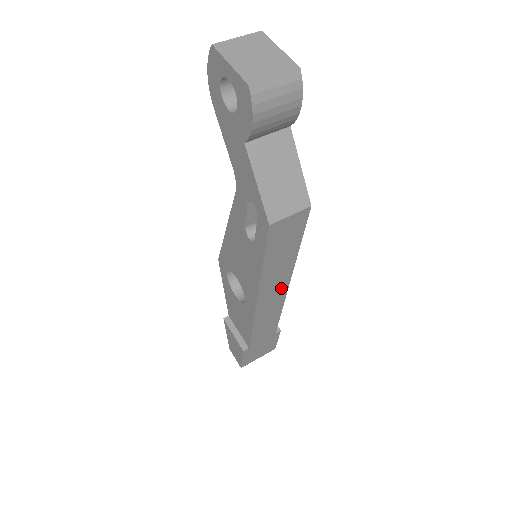
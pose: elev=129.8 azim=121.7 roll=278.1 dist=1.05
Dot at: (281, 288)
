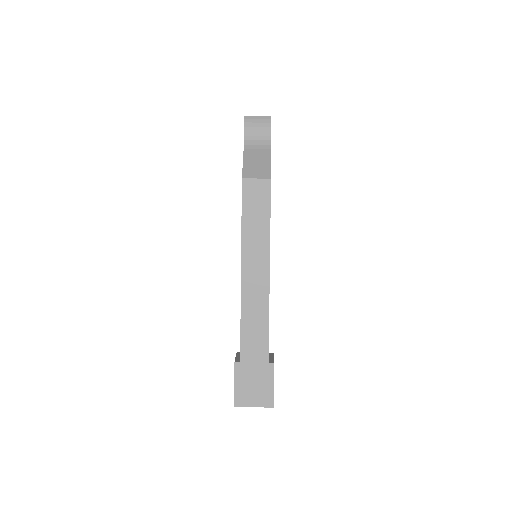
Dot at: (262, 271)
